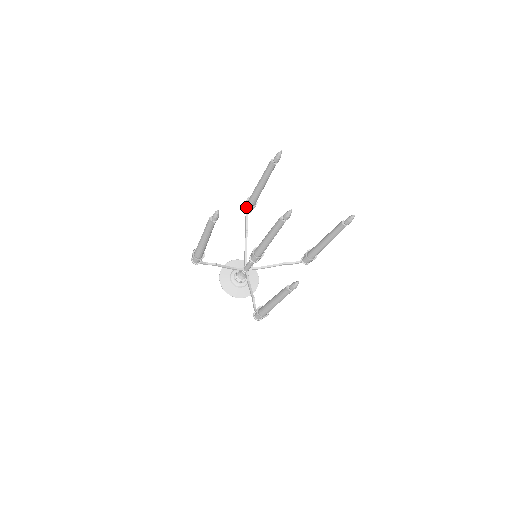
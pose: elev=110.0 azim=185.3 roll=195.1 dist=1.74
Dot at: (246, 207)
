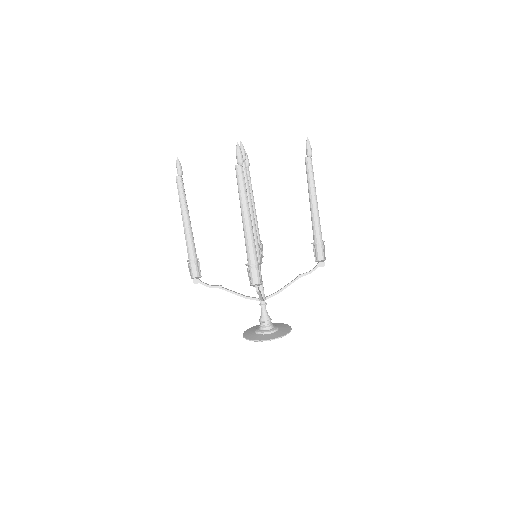
Dot at: occluded
